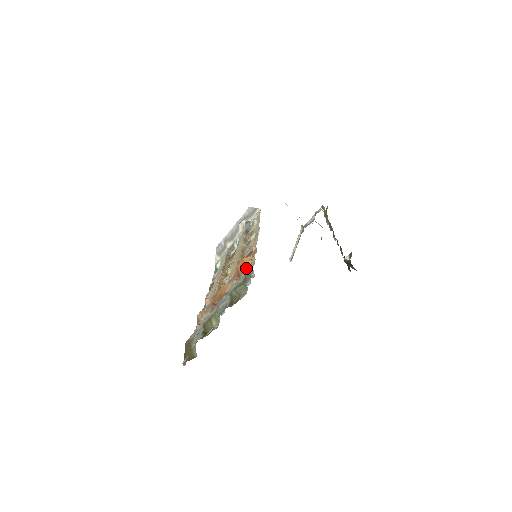
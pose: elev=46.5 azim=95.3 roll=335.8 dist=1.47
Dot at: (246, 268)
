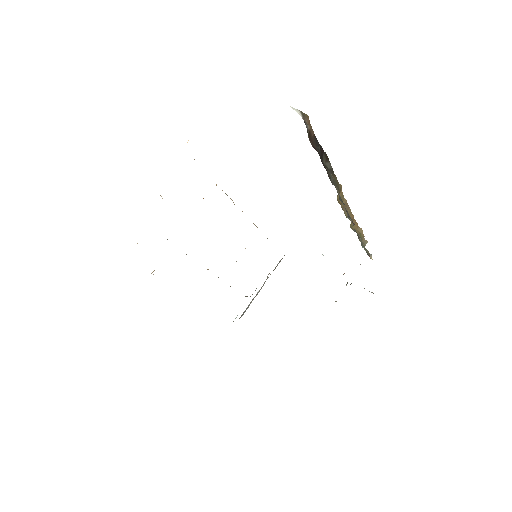
Dot at: occluded
